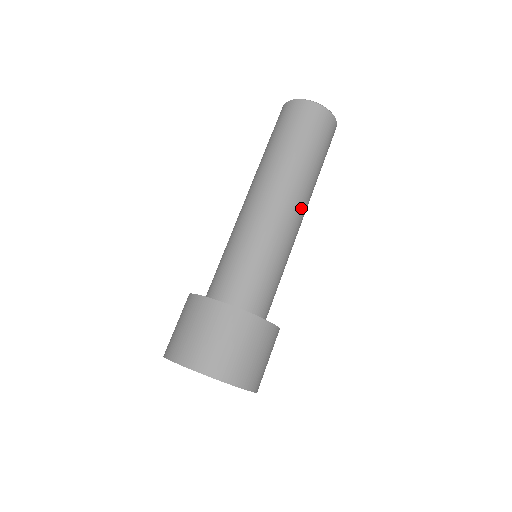
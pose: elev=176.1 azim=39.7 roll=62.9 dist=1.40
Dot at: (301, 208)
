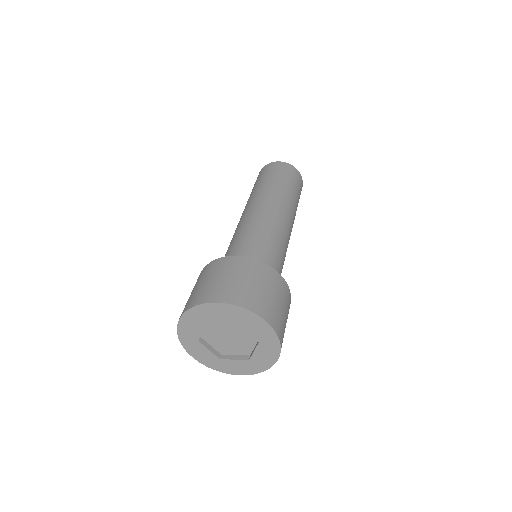
Dot at: (289, 219)
